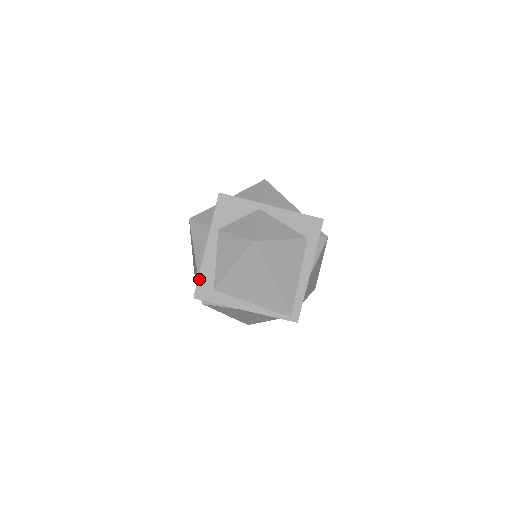
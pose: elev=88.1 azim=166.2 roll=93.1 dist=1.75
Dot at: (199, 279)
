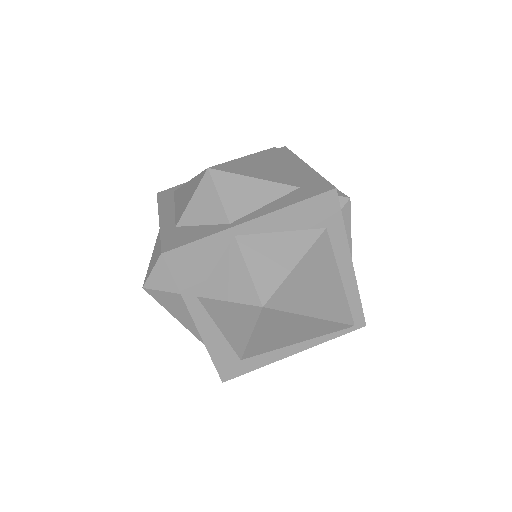
Dot at: (214, 362)
